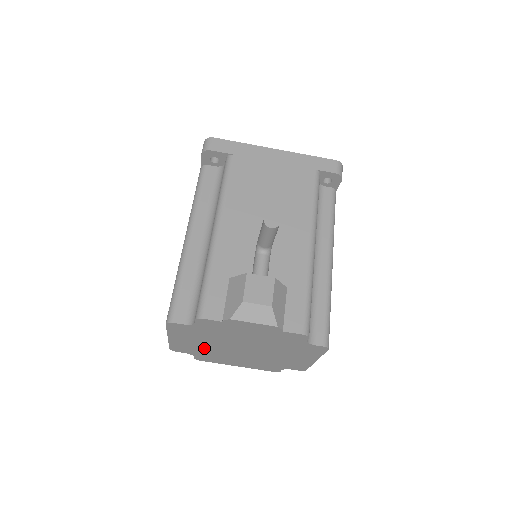
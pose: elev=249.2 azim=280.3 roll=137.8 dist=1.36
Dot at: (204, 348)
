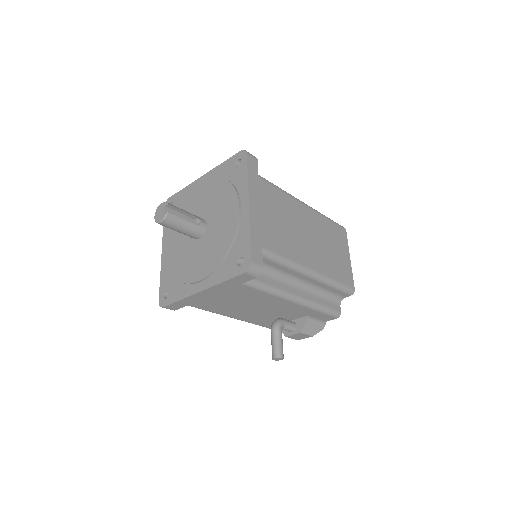
Dot at: occluded
